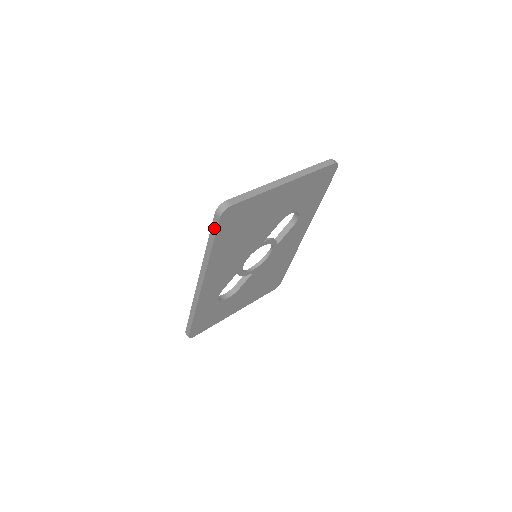
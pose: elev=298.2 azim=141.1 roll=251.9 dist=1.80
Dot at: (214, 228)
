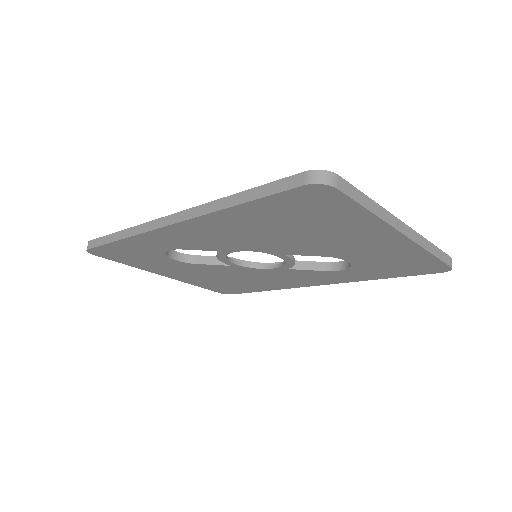
Dot at: (278, 186)
